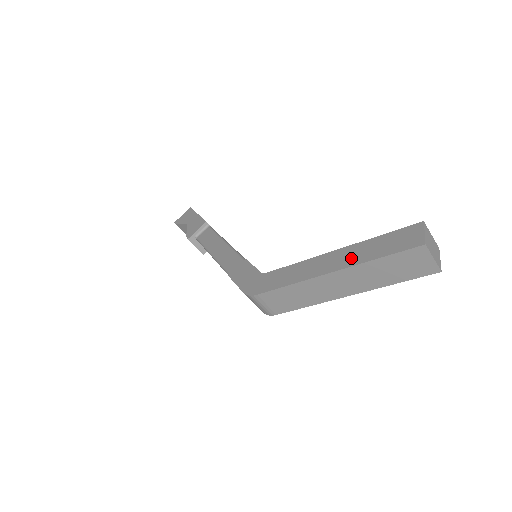
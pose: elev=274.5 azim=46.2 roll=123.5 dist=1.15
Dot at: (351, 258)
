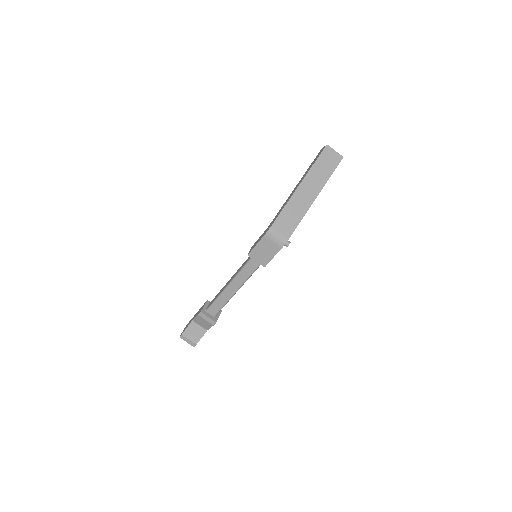
Dot at: (304, 176)
